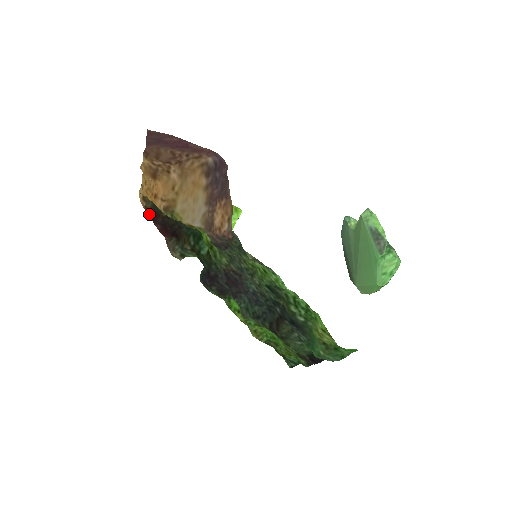
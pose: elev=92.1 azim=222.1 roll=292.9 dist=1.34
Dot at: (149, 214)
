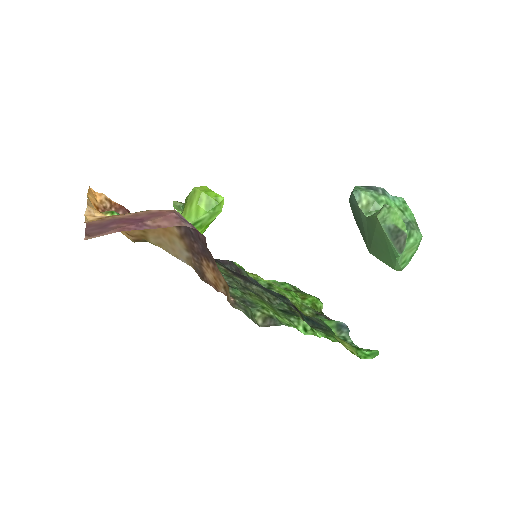
Dot at: occluded
